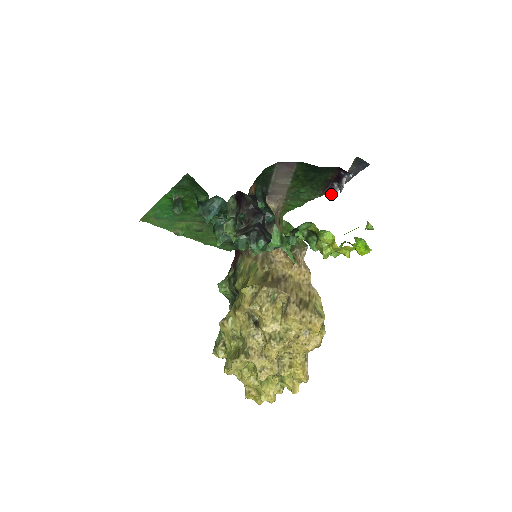
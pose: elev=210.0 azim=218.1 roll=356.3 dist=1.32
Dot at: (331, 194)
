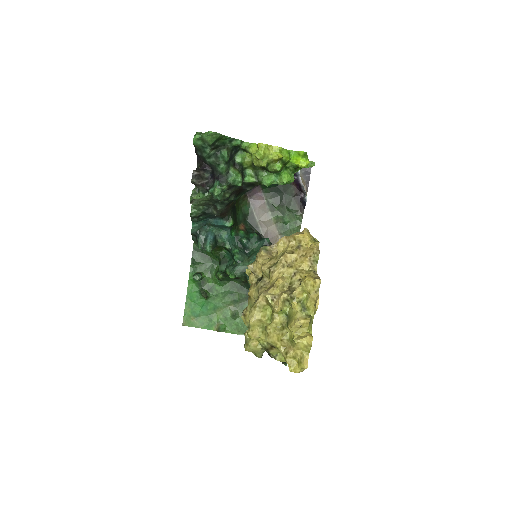
Dot at: (305, 205)
